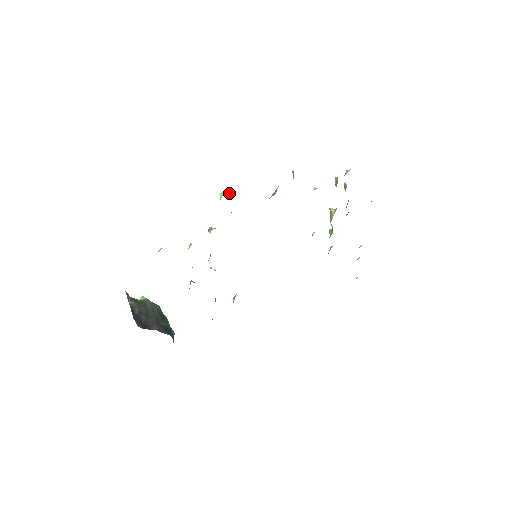
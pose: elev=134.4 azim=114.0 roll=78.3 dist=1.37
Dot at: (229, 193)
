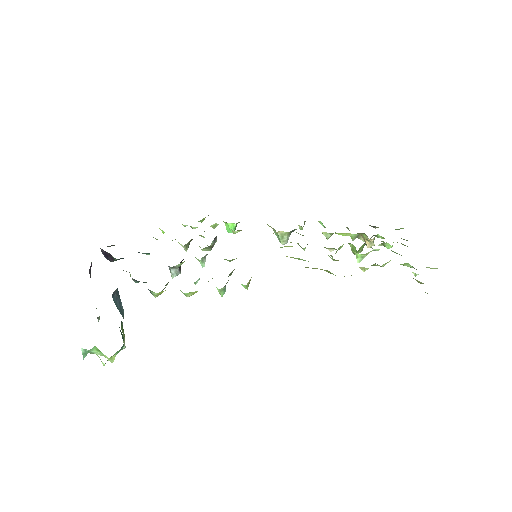
Dot at: (235, 228)
